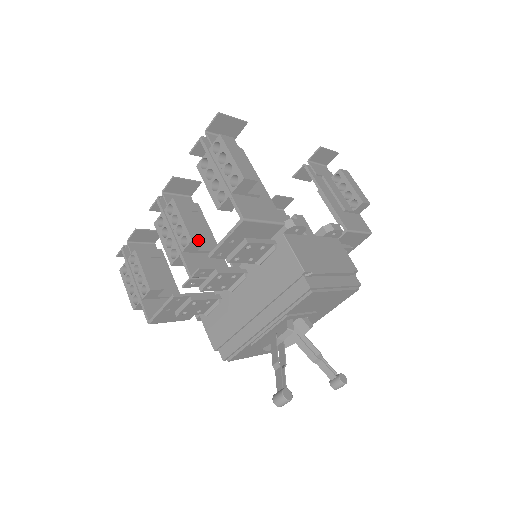
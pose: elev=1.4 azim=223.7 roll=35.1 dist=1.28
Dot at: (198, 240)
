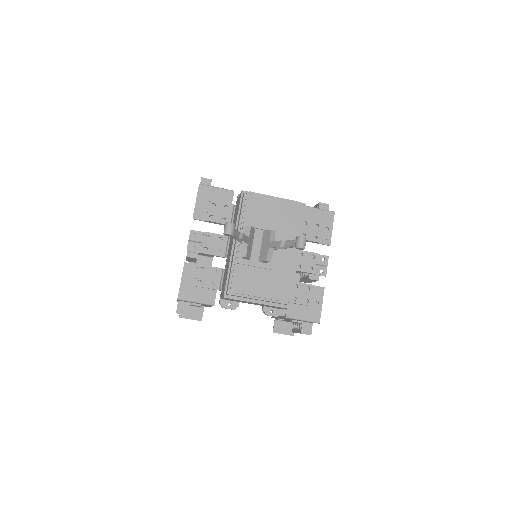
Dot at: occluded
